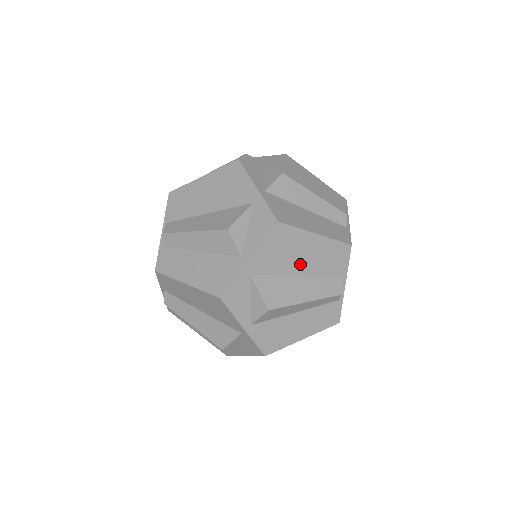
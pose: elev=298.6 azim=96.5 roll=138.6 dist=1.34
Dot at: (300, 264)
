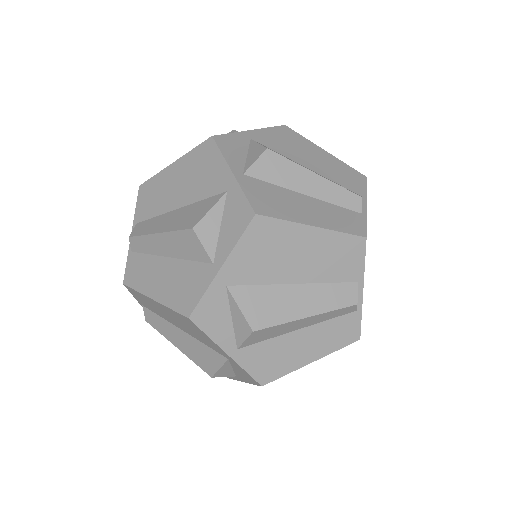
Dot at: (308, 161)
